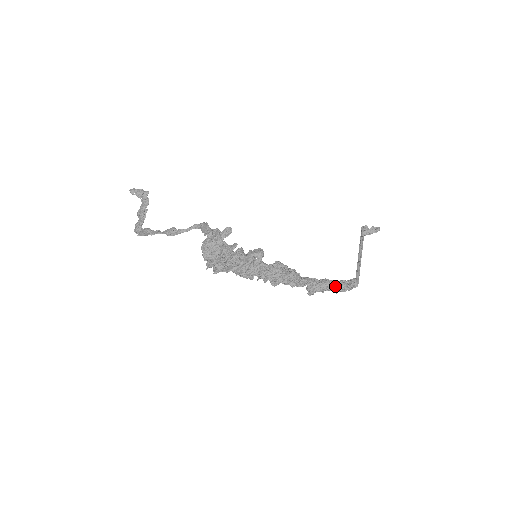
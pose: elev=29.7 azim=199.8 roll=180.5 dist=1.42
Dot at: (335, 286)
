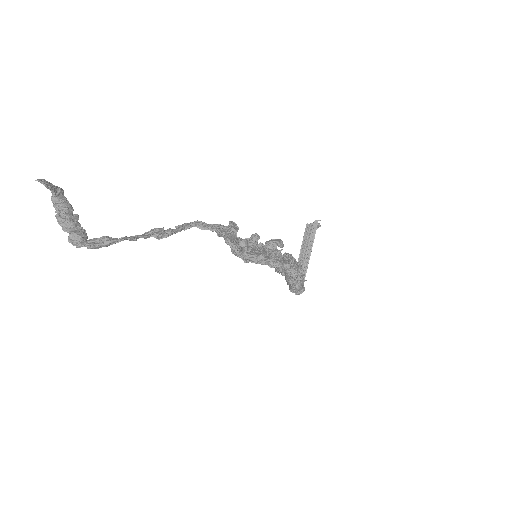
Dot at: occluded
